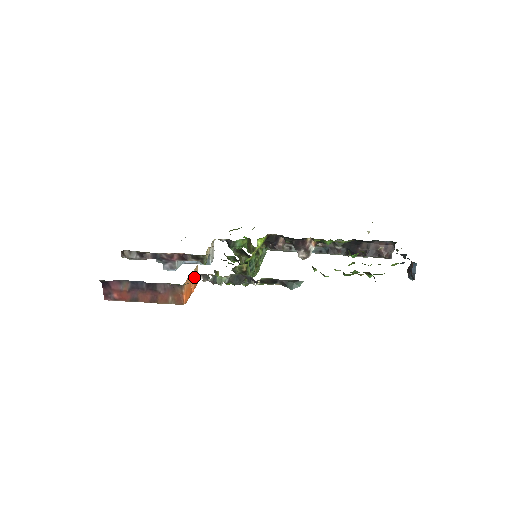
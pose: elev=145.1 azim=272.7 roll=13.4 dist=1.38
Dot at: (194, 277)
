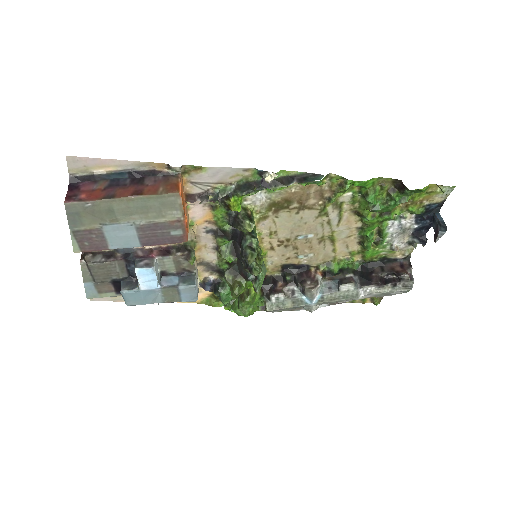
Dot at: (189, 199)
